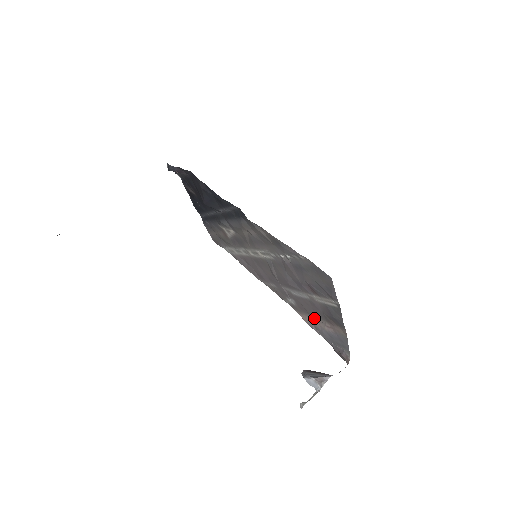
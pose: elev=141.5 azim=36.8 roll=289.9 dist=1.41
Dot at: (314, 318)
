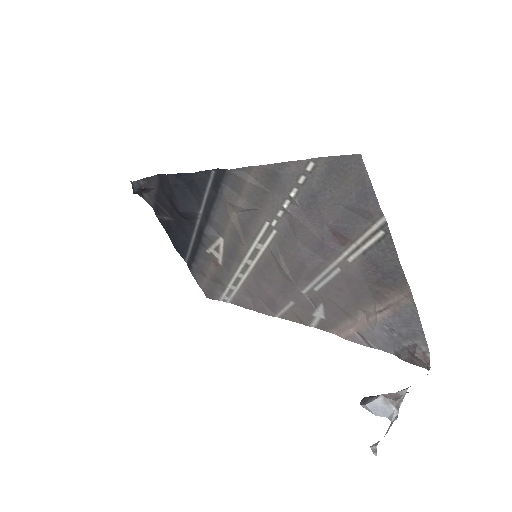
Dot at: (357, 316)
